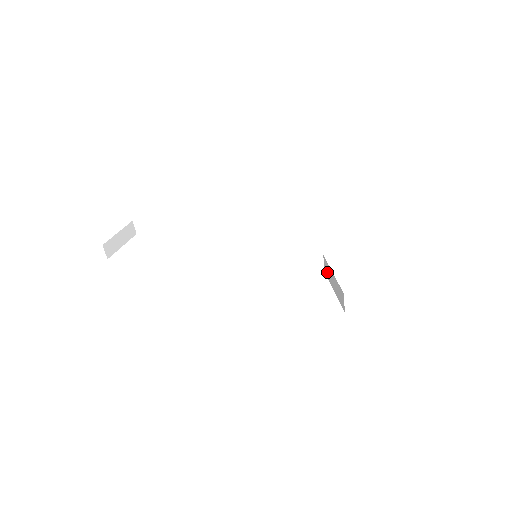
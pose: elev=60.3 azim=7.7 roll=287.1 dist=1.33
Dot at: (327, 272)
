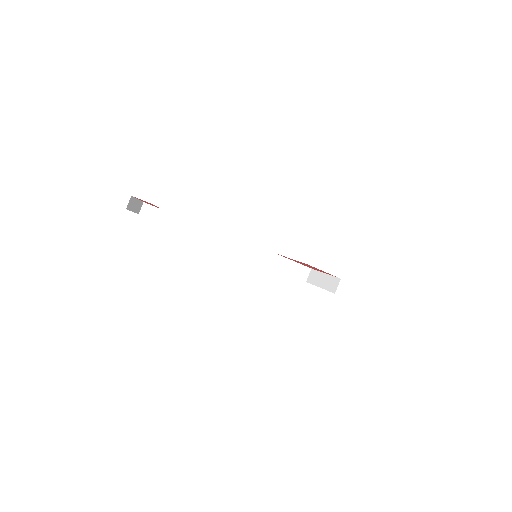
Dot at: (313, 279)
